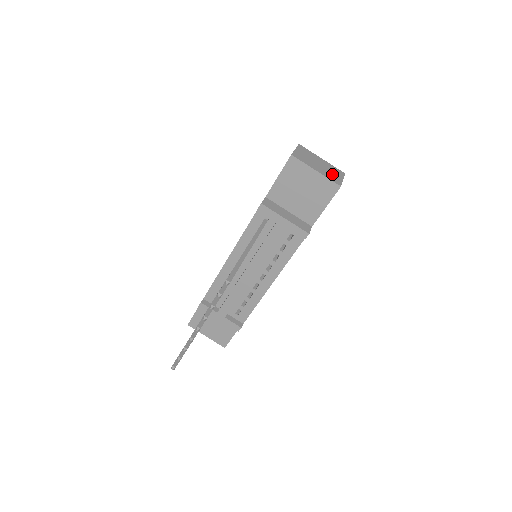
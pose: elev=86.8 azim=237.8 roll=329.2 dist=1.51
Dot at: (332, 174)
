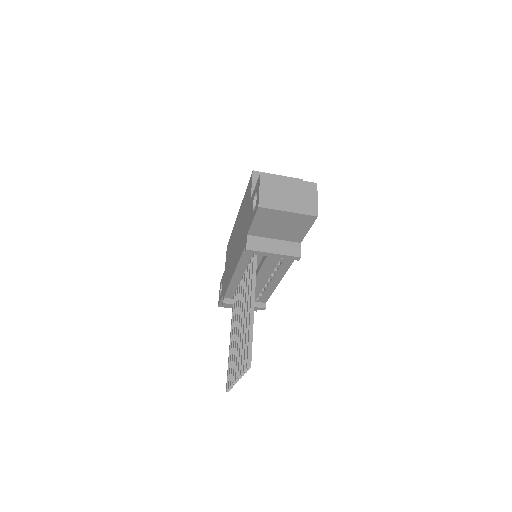
Dot at: (305, 201)
